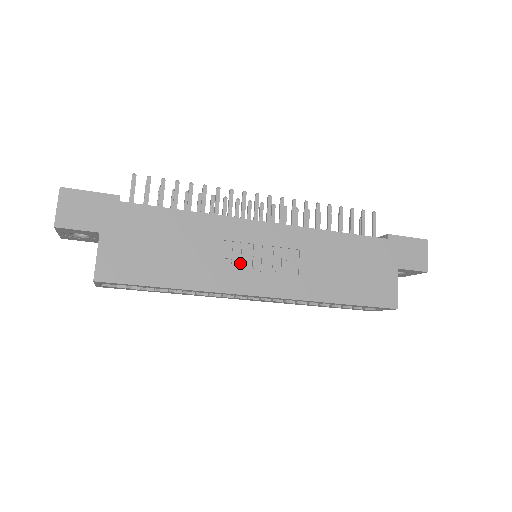
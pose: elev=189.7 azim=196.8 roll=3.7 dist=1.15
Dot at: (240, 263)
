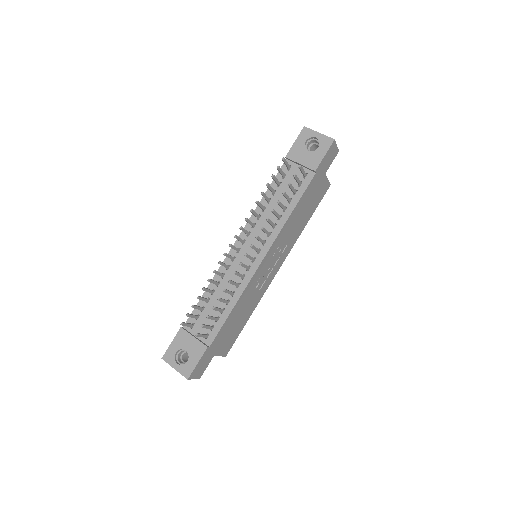
Dot at: (264, 279)
